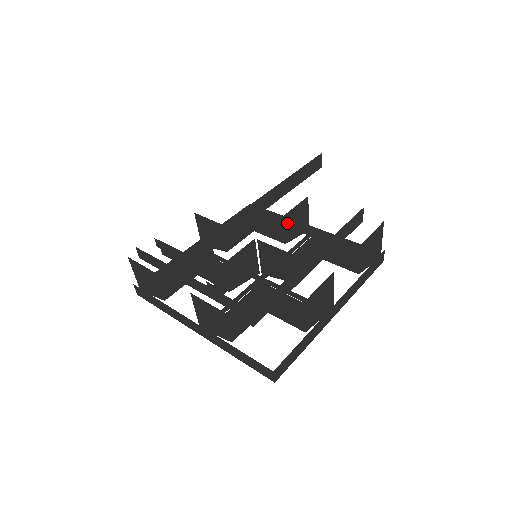
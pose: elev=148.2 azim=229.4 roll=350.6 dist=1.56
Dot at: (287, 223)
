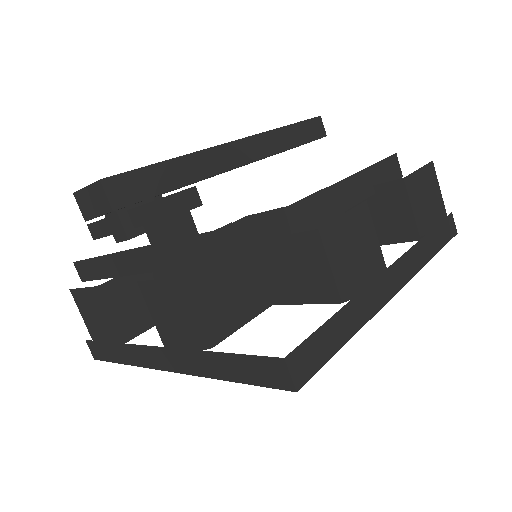
Dot at: occluded
